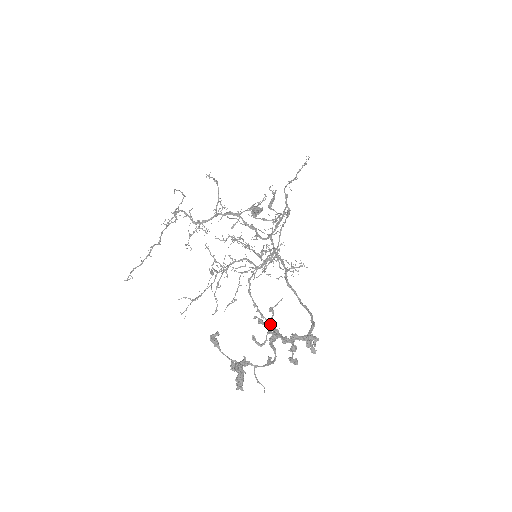
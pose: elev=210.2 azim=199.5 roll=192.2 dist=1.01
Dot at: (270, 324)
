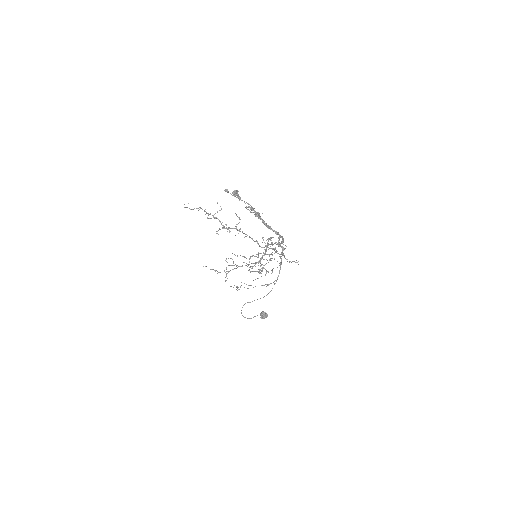
Dot at: (257, 216)
